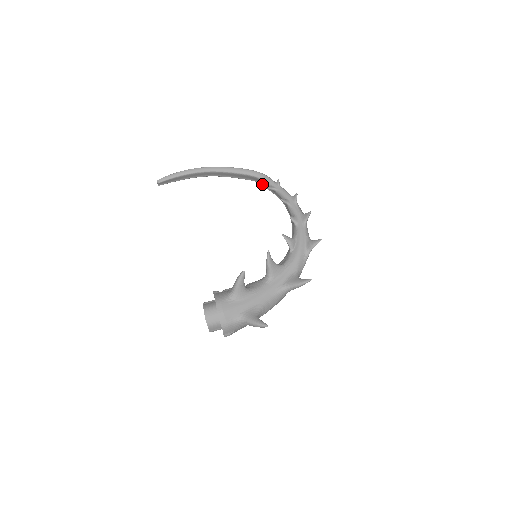
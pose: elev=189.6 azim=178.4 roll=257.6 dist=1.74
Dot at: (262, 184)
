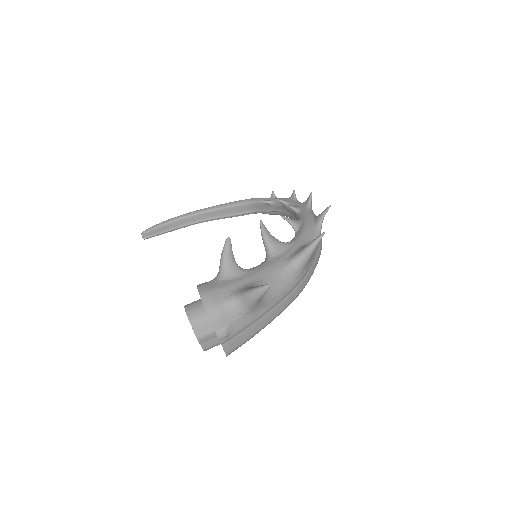
Dot at: (259, 210)
